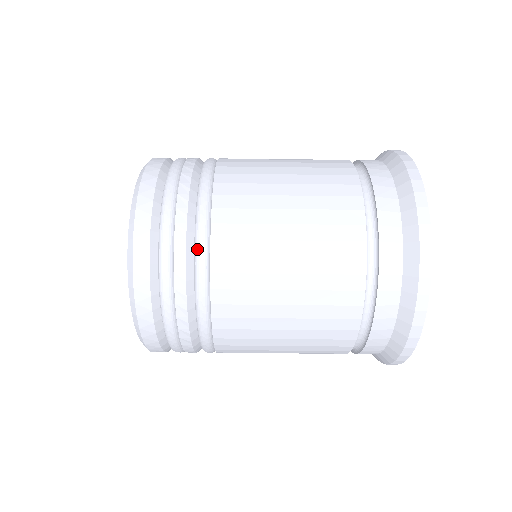
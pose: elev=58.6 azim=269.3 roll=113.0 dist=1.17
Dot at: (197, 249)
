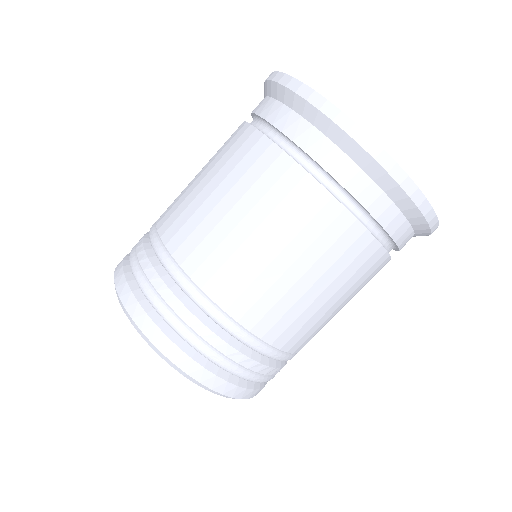
Dot at: (235, 336)
